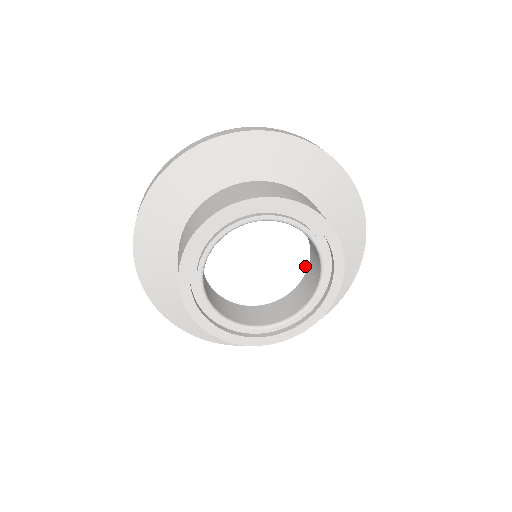
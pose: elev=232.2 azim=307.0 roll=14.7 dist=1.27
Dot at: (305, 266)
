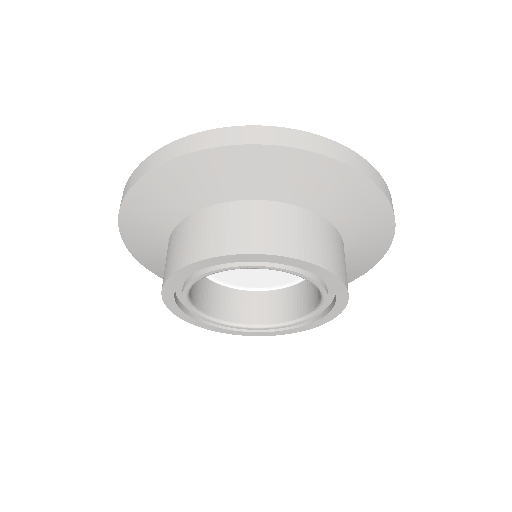
Dot at: occluded
